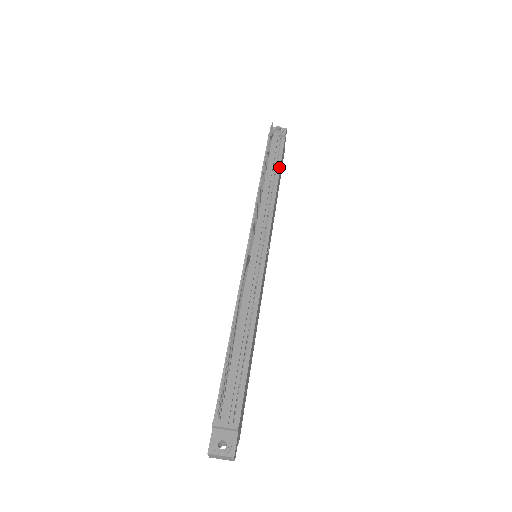
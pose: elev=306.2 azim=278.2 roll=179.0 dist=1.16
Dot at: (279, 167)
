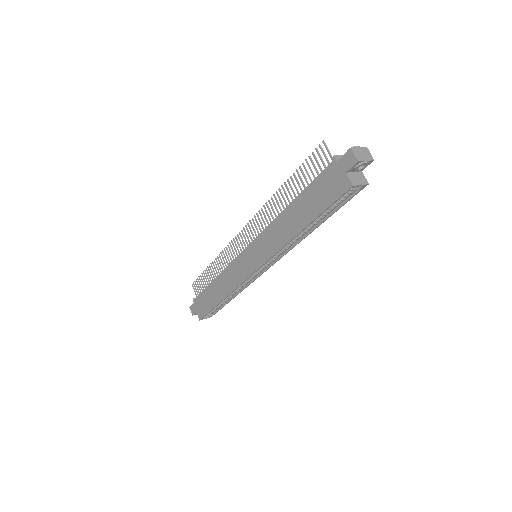
Dot at: occluded
